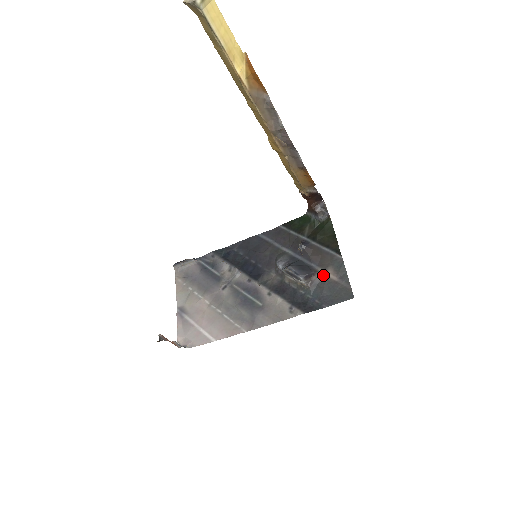
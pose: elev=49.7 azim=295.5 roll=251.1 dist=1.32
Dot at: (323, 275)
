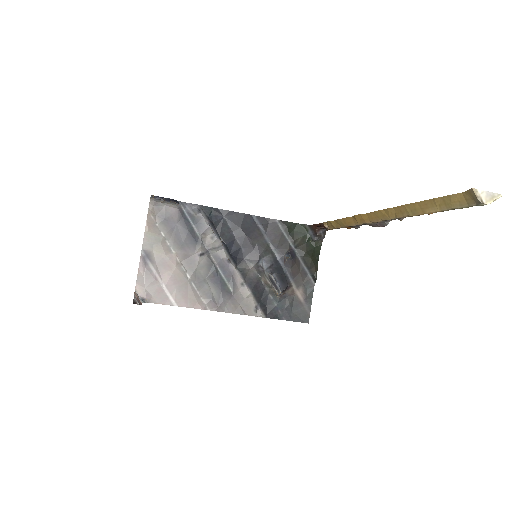
Dot at: (294, 291)
